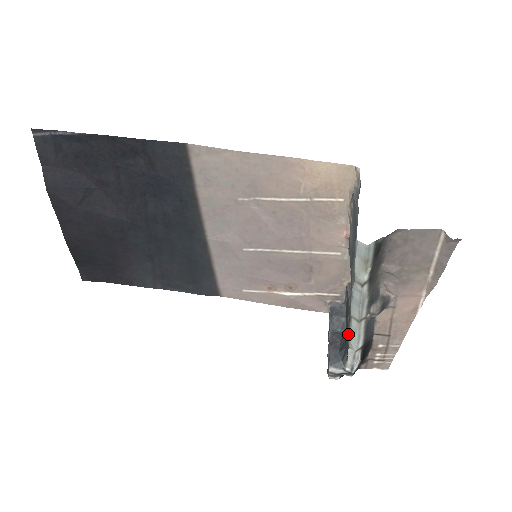
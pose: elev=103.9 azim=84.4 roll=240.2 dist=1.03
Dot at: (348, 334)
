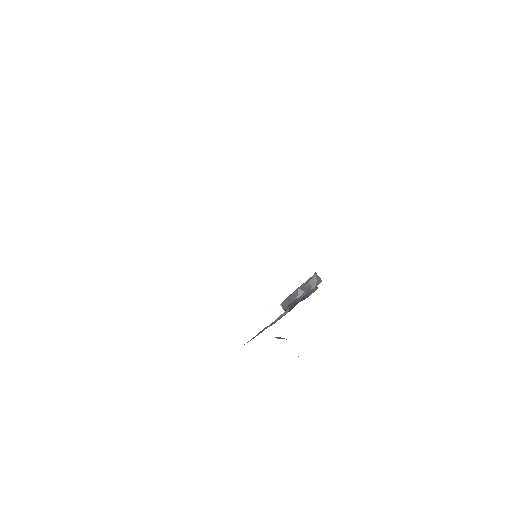
Dot at: occluded
